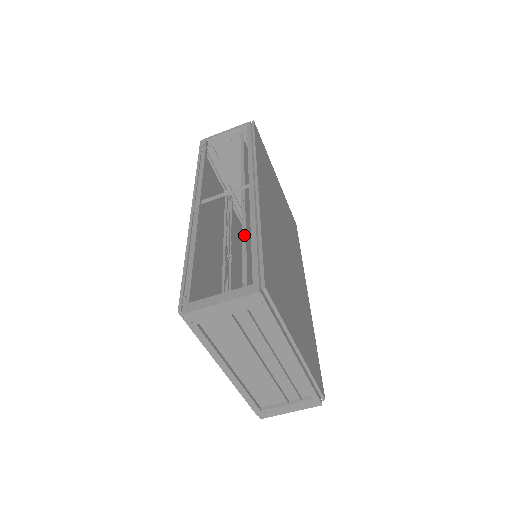
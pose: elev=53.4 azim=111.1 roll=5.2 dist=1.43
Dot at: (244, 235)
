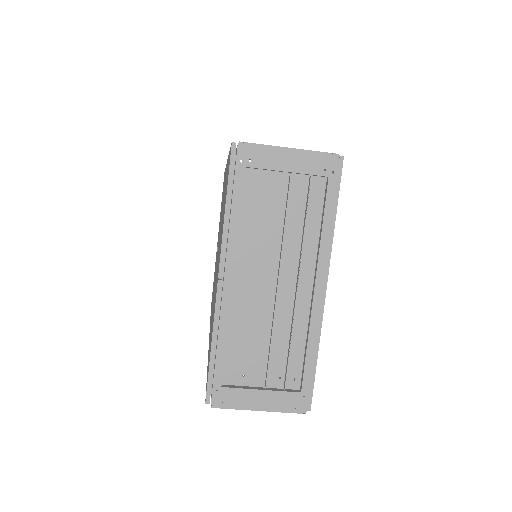
Dot at: occluded
